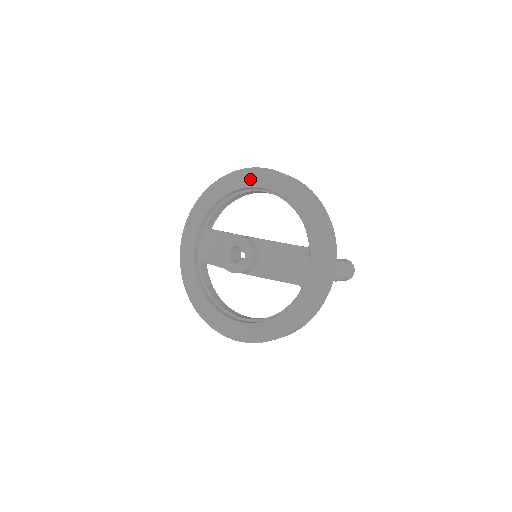
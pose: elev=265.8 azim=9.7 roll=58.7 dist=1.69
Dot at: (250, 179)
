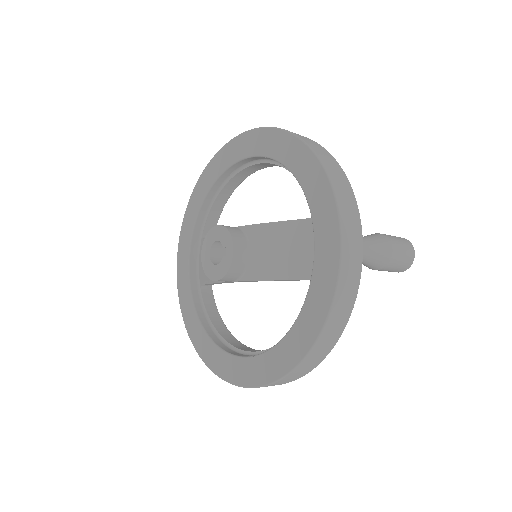
Dot at: (233, 153)
